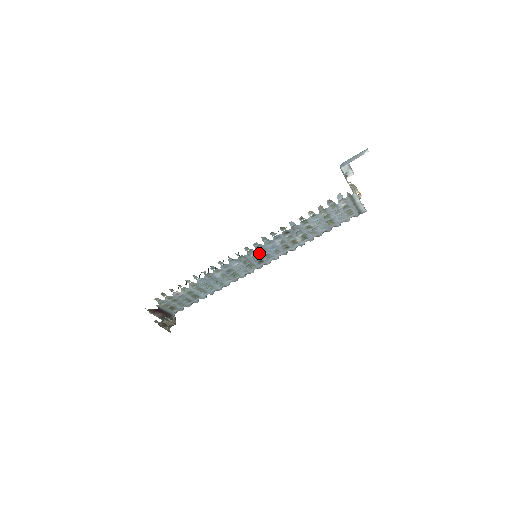
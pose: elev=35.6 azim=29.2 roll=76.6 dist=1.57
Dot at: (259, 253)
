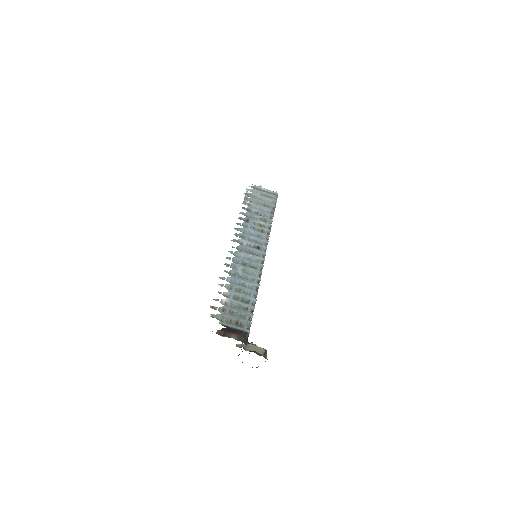
Dot at: (248, 241)
